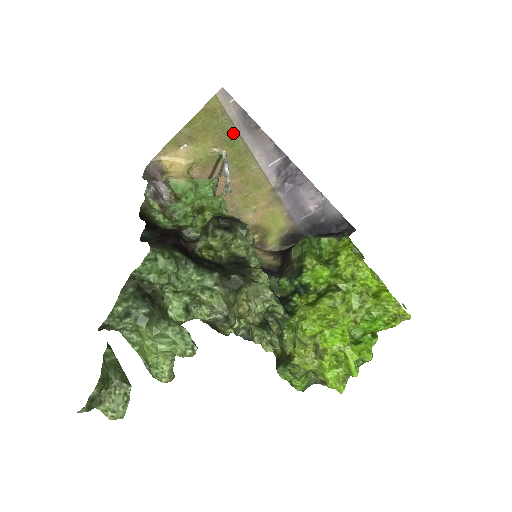
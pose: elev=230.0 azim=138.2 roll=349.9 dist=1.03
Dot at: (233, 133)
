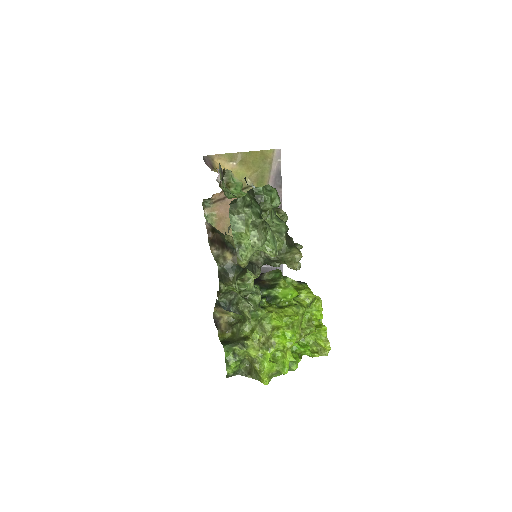
Dot at: (266, 179)
